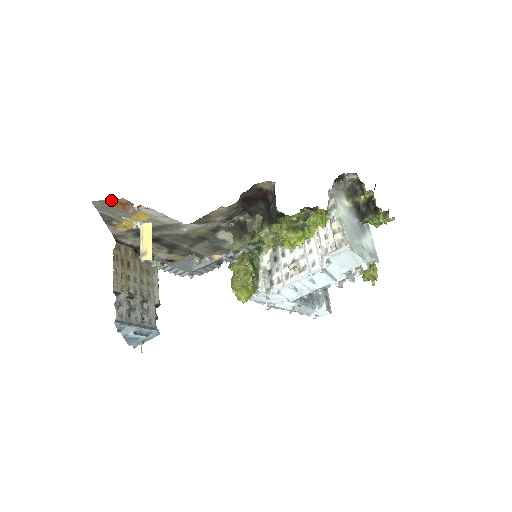
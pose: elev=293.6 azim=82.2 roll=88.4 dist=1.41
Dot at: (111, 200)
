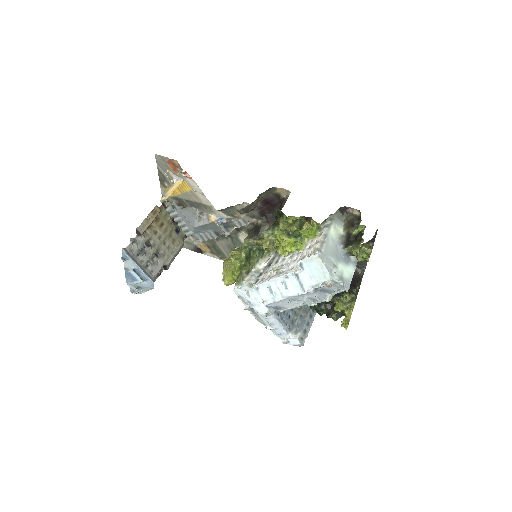
Dot at: (168, 159)
